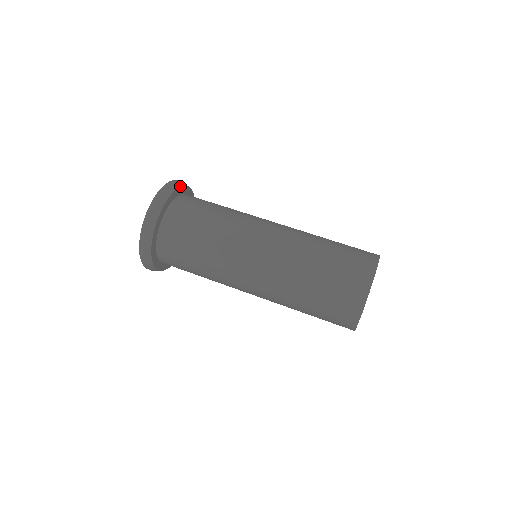
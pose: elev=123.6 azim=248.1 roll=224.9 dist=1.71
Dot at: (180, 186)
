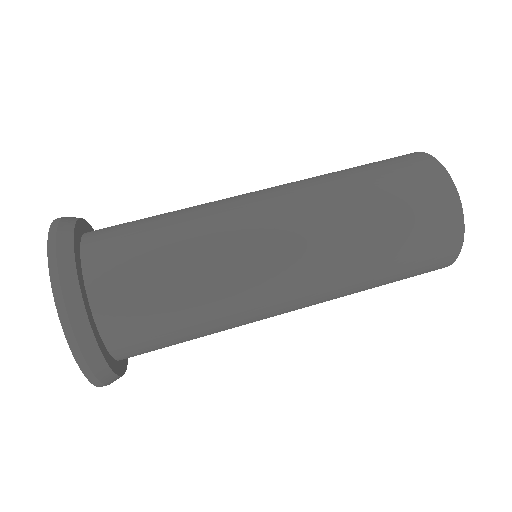
Dot at: (92, 229)
